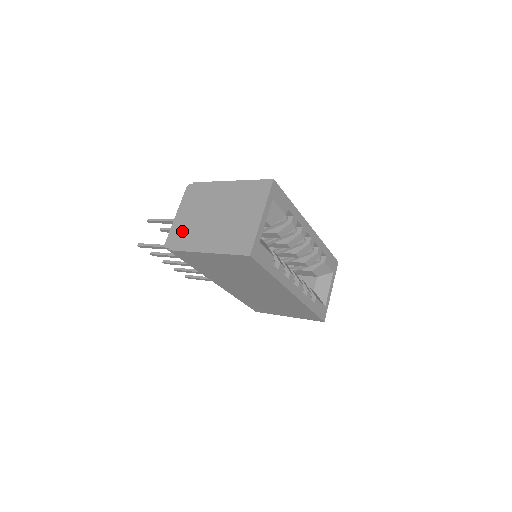
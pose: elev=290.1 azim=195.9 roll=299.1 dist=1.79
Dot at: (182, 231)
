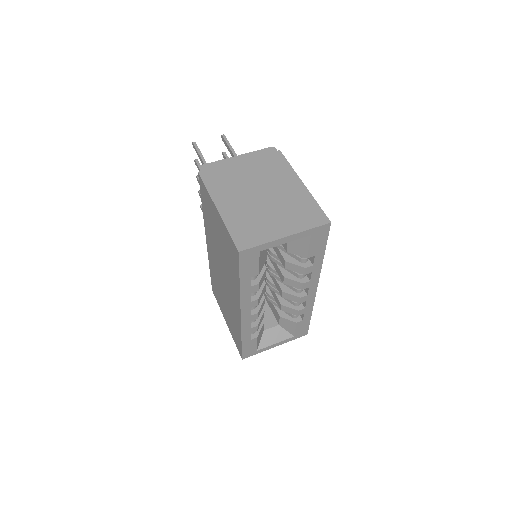
Dot at: (225, 172)
